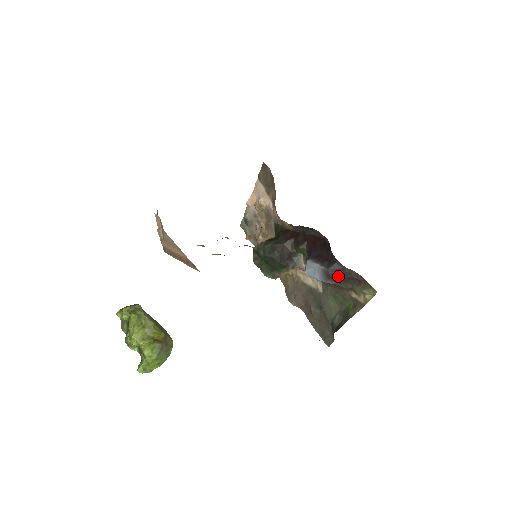
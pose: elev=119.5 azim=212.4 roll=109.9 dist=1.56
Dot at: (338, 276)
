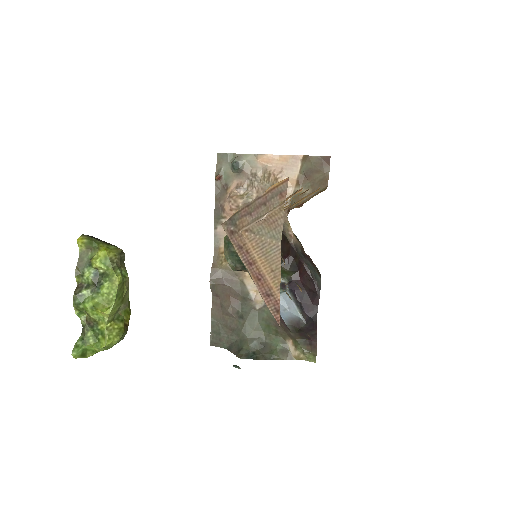
Dot at: (304, 331)
